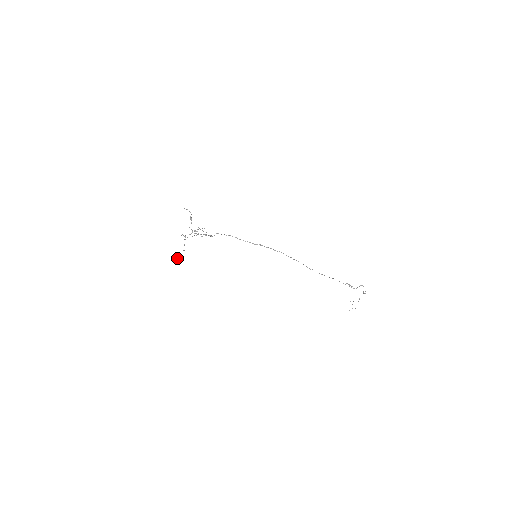
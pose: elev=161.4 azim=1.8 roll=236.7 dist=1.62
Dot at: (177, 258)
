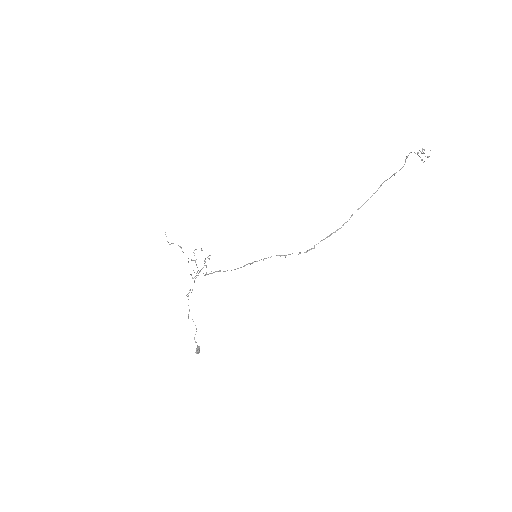
Dot at: (195, 352)
